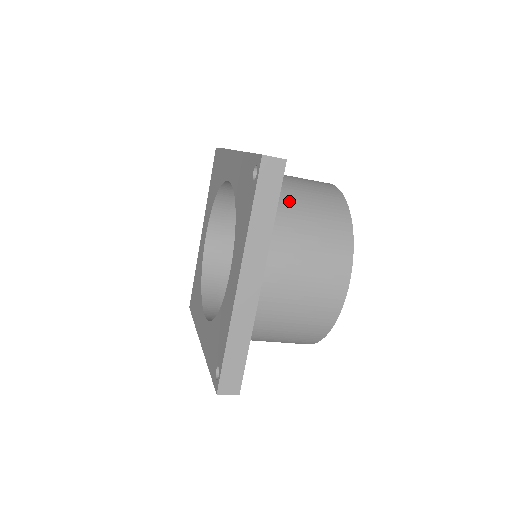
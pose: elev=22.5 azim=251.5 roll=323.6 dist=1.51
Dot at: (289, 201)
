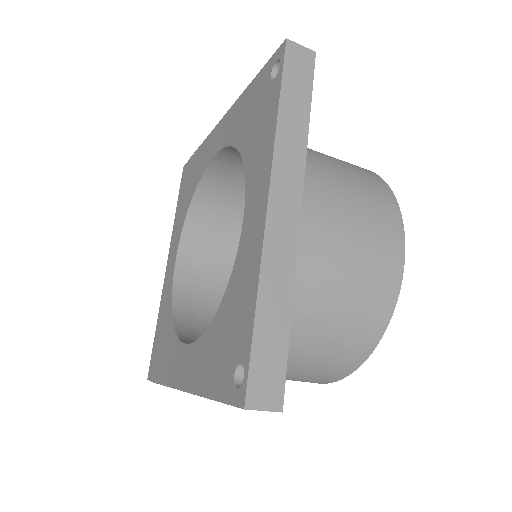
Dot at: occluded
